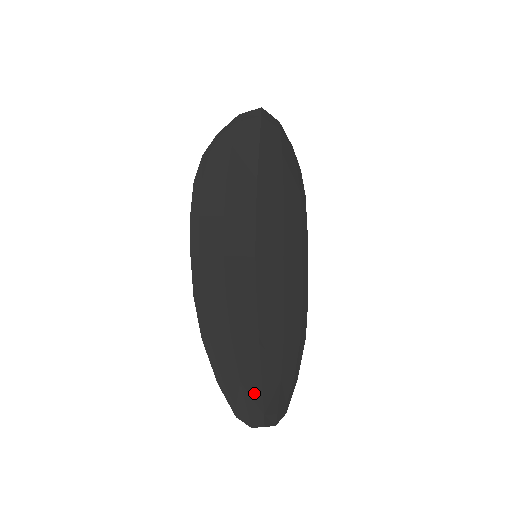
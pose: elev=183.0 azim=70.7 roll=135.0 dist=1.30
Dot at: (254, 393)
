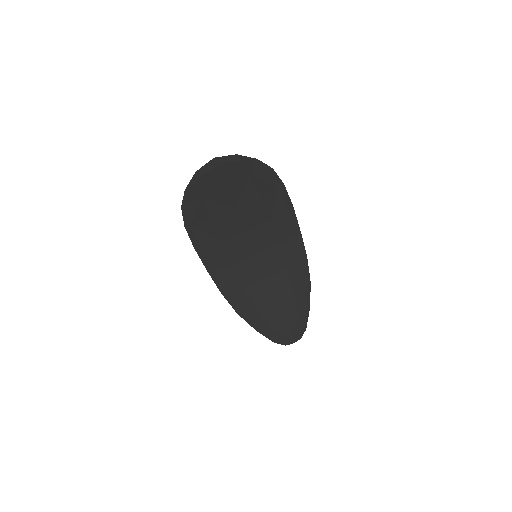
Dot at: (282, 331)
